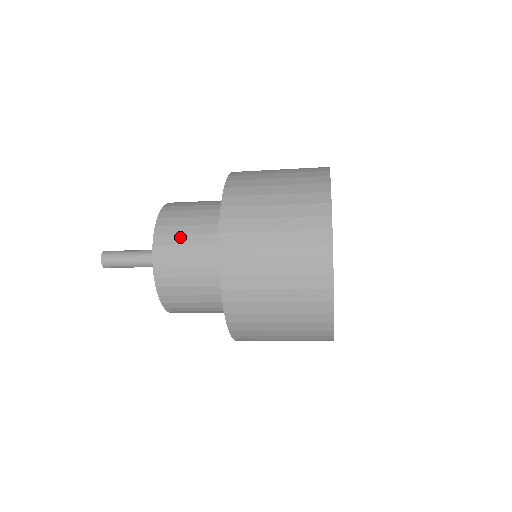
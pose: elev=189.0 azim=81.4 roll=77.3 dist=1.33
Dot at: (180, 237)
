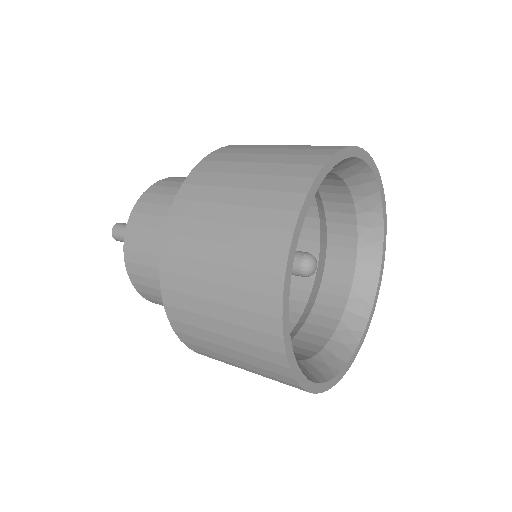
Dot at: occluded
